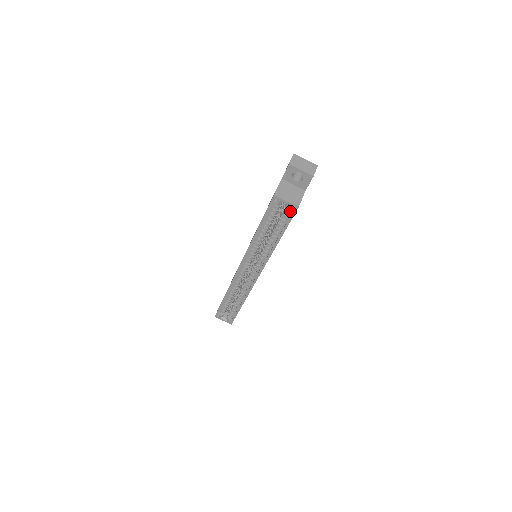
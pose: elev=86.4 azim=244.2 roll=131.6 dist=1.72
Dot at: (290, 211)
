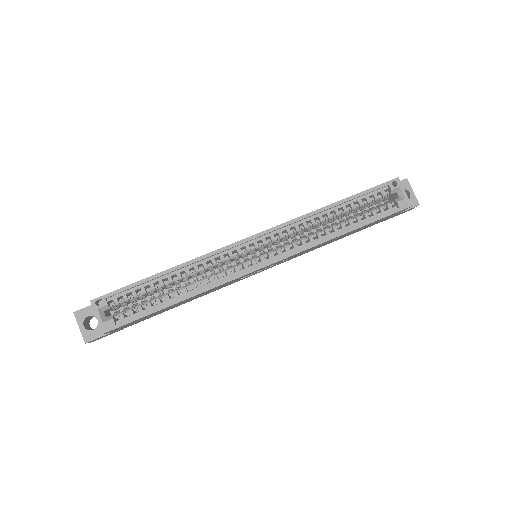
Dot at: (399, 204)
